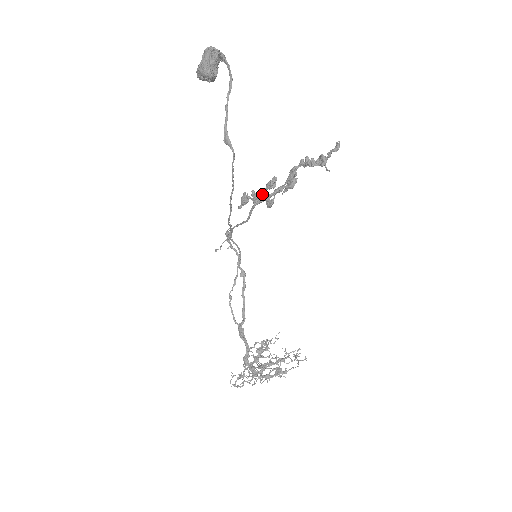
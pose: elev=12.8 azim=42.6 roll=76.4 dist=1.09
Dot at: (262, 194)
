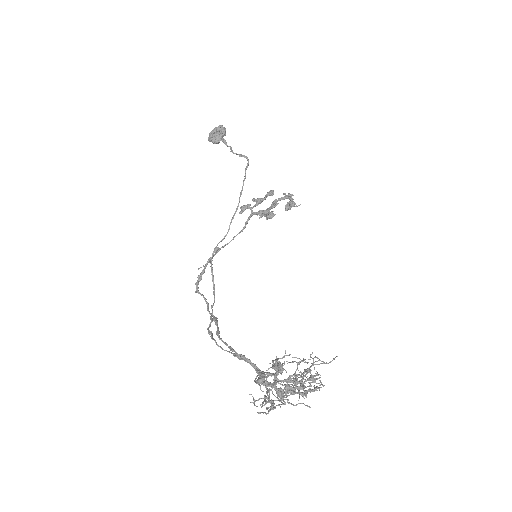
Dot at: (265, 197)
